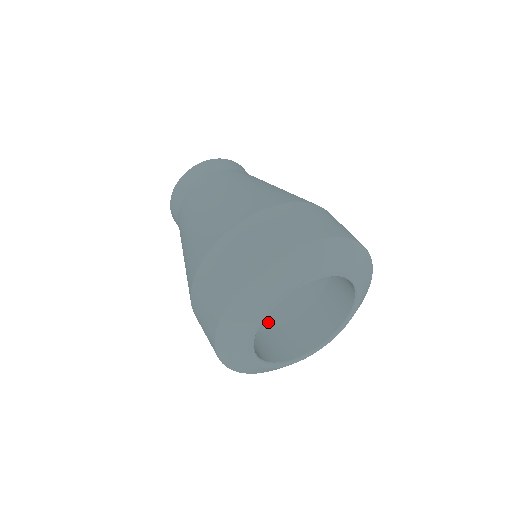
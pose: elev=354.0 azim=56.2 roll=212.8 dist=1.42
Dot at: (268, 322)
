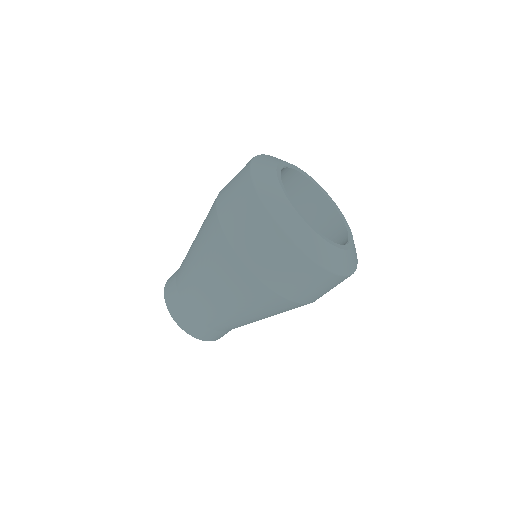
Dot at: occluded
